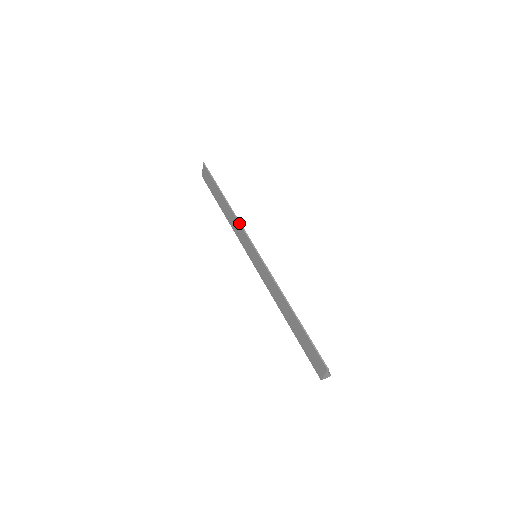
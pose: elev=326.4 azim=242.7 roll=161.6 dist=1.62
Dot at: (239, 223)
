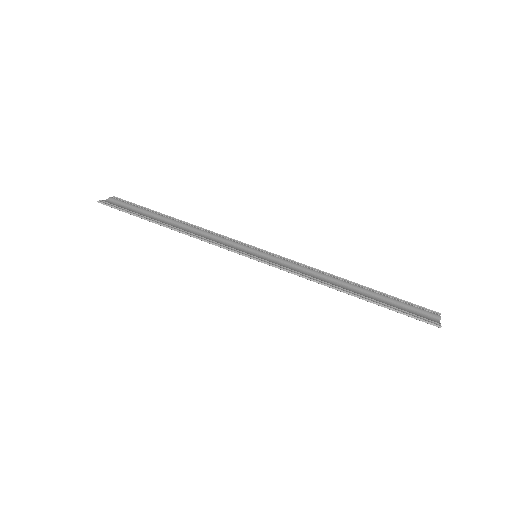
Dot at: occluded
